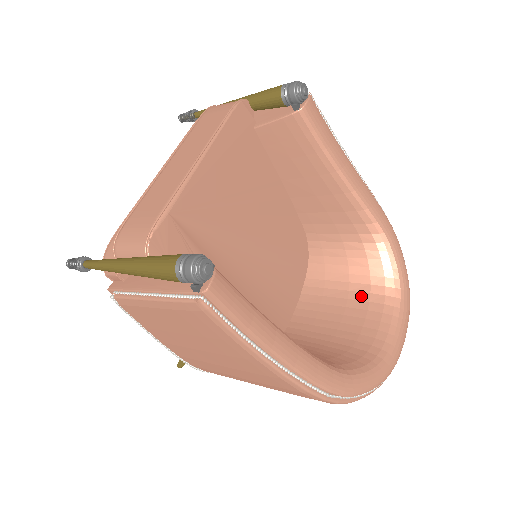
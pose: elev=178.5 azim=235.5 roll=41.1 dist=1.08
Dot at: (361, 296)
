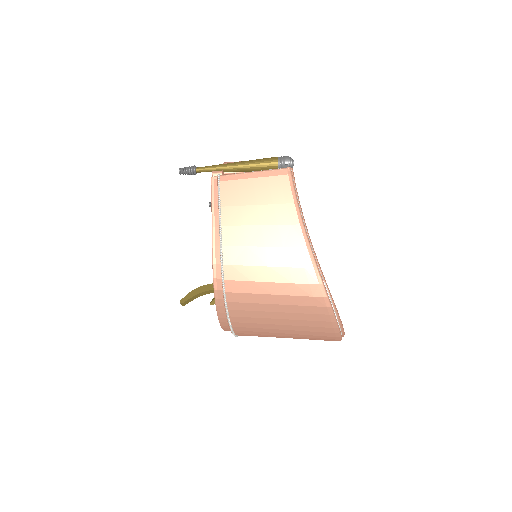
Dot at: occluded
